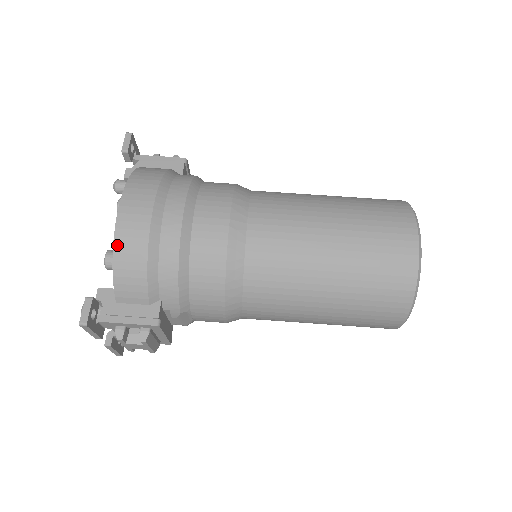
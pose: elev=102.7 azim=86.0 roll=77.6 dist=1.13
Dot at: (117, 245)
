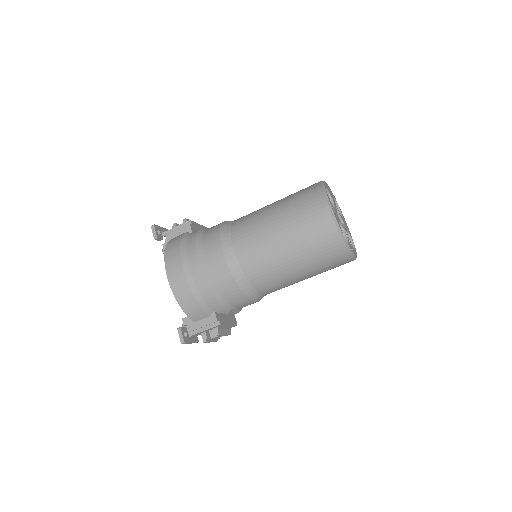
Dot at: (177, 297)
